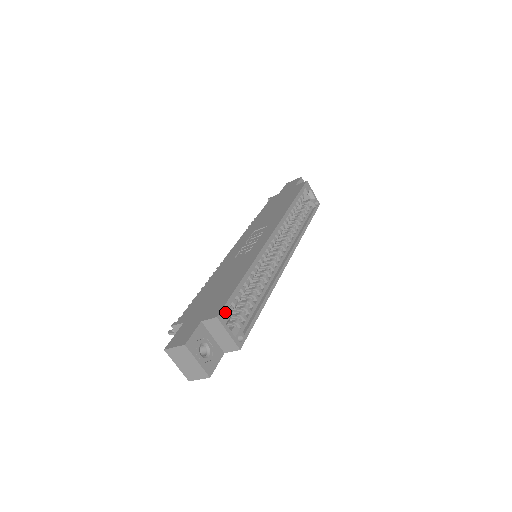
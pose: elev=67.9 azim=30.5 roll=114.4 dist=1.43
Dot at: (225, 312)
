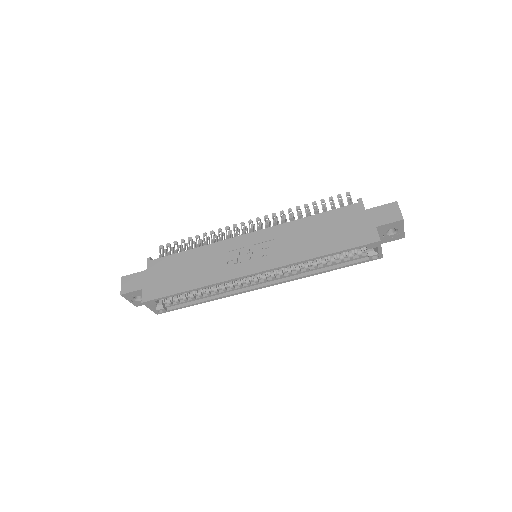
Dot at: (152, 302)
